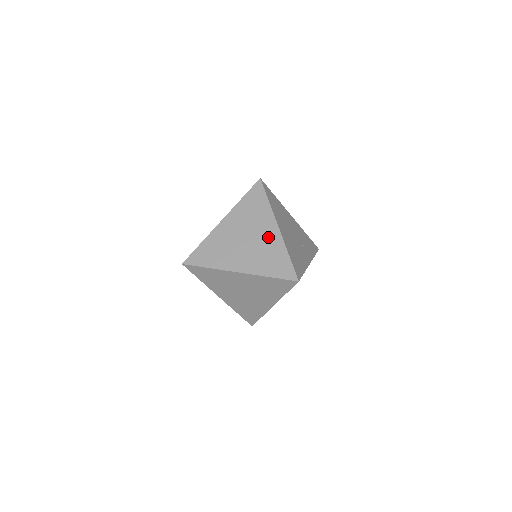
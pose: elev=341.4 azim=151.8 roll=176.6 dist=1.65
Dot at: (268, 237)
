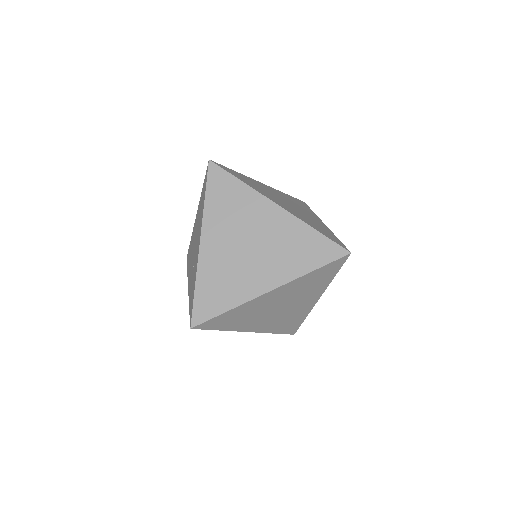
Dot at: (254, 277)
